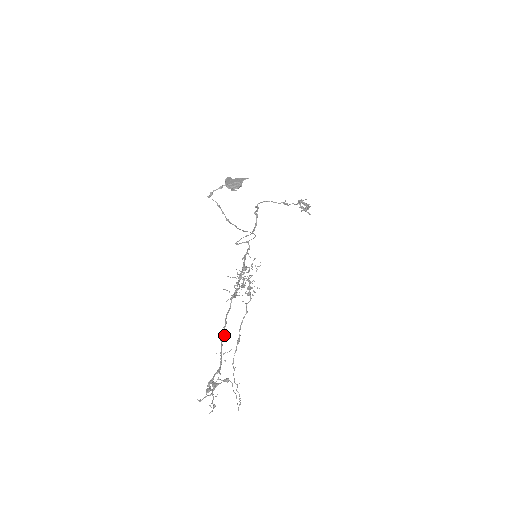
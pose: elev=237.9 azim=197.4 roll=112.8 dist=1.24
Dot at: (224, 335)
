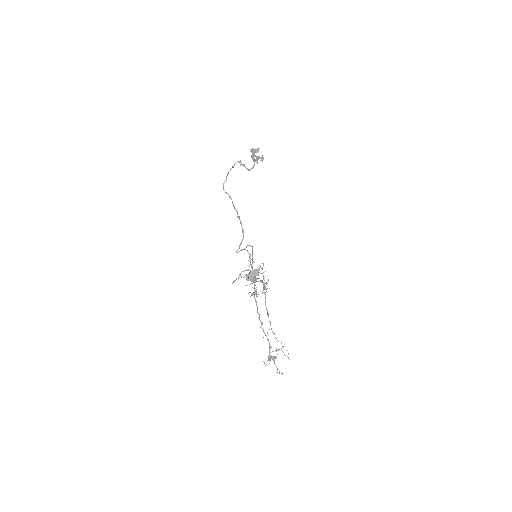
Dot at: (262, 324)
